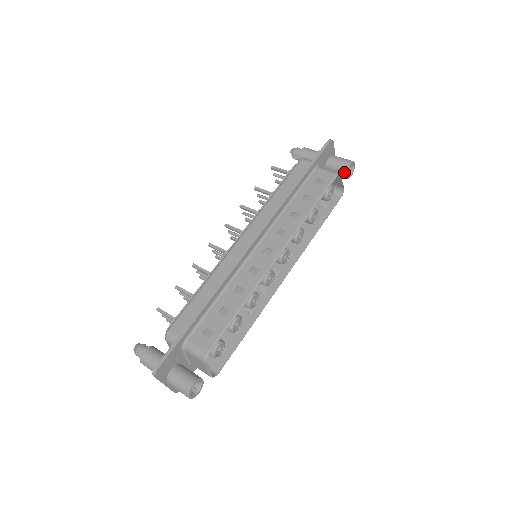
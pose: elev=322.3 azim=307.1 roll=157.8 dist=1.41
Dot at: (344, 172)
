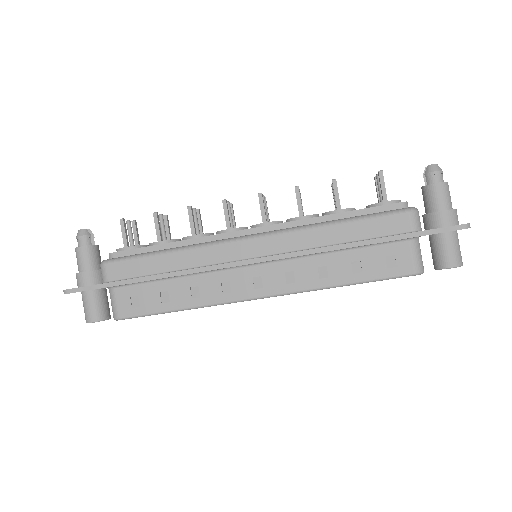
Dot at: (437, 265)
